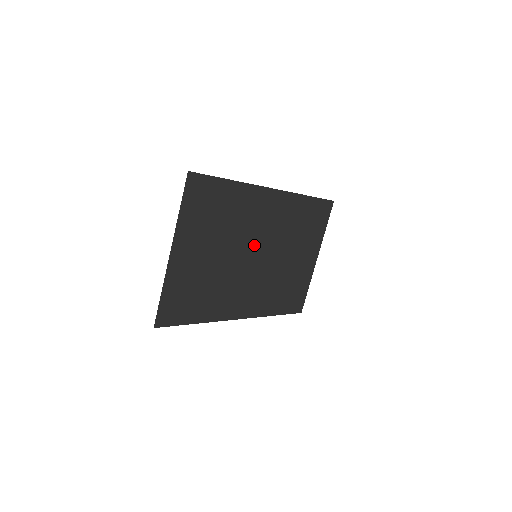
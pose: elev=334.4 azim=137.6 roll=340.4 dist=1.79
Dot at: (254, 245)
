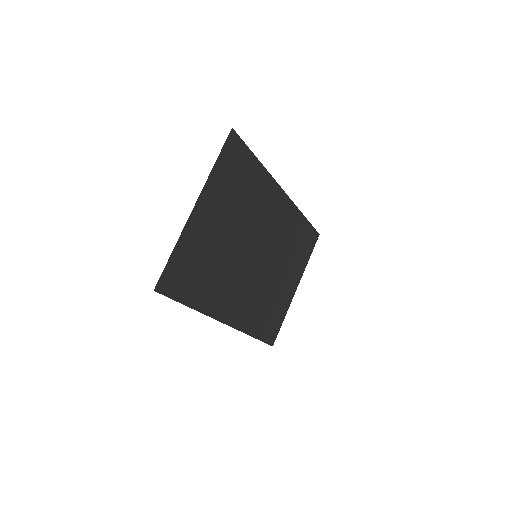
Dot at: (257, 243)
